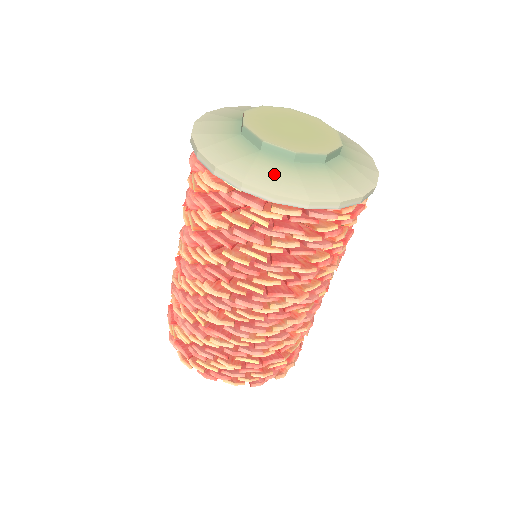
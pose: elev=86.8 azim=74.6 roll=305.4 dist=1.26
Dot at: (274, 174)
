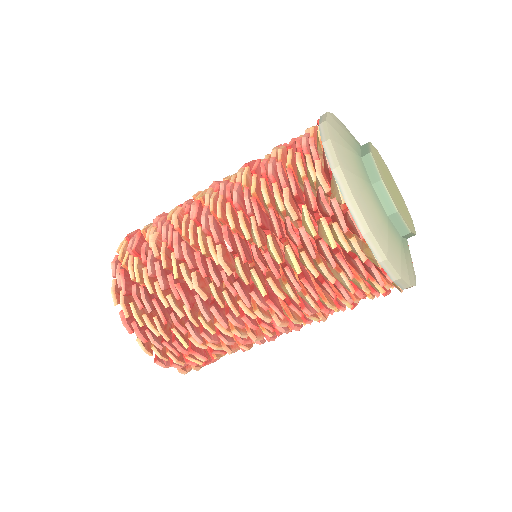
Dot at: (375, 213)
